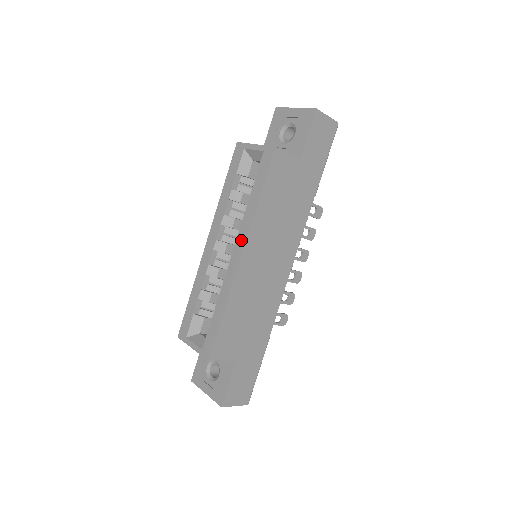
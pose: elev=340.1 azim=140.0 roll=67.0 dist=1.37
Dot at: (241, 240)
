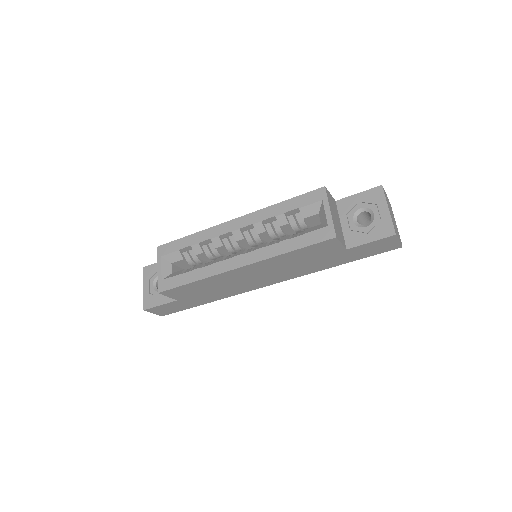
Dot at: (251, 258)
